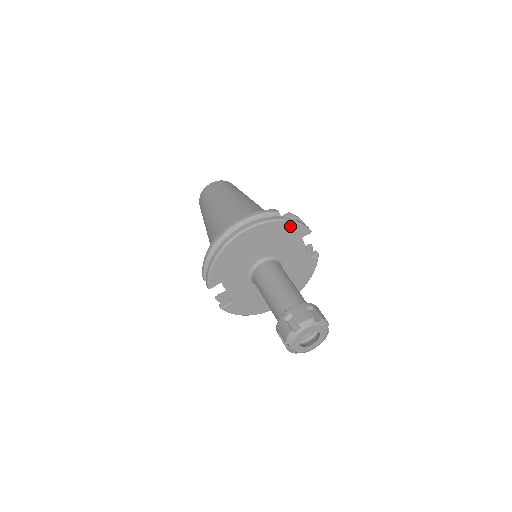
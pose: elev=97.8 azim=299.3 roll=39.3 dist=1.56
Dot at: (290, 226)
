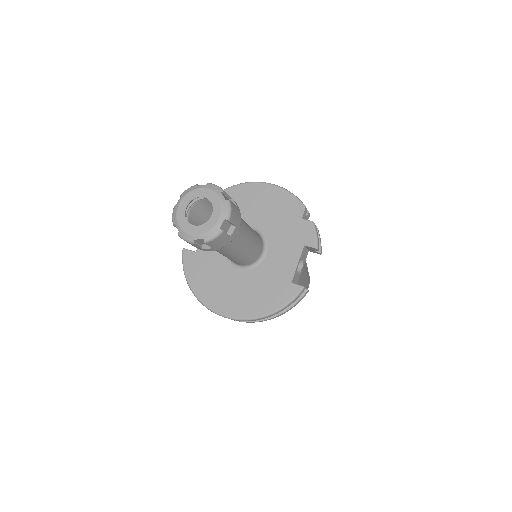
Dot at: (304, 219)
